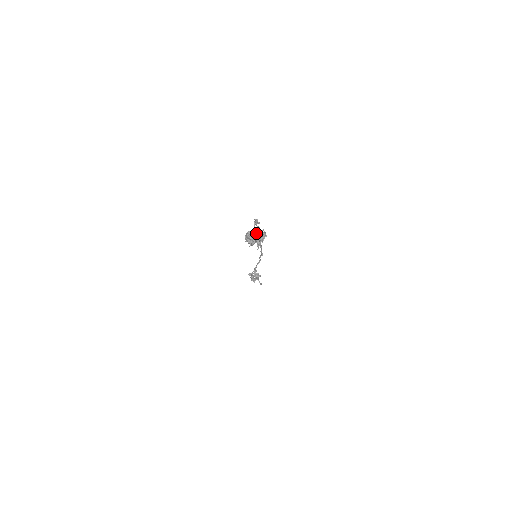
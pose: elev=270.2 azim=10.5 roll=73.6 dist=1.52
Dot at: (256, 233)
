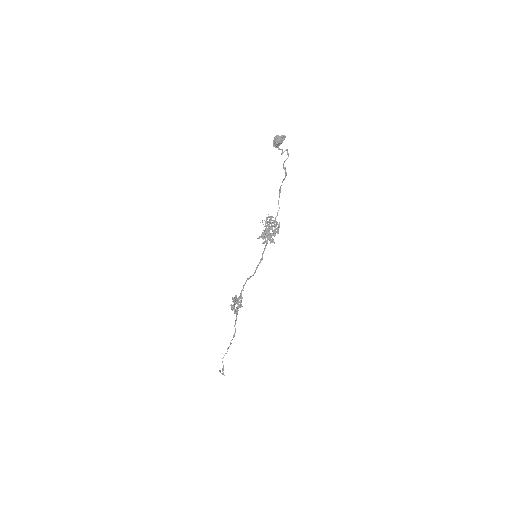
Dot at: occluded
